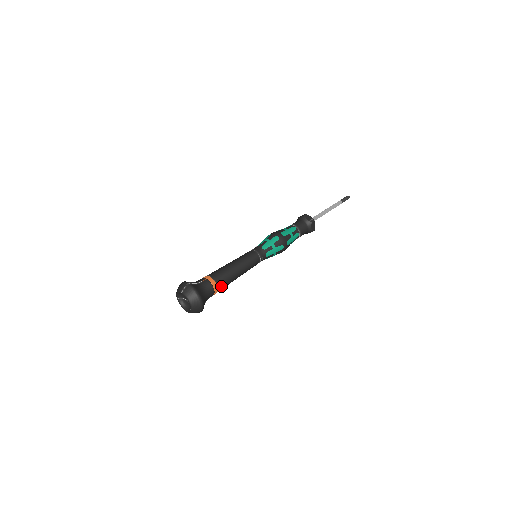
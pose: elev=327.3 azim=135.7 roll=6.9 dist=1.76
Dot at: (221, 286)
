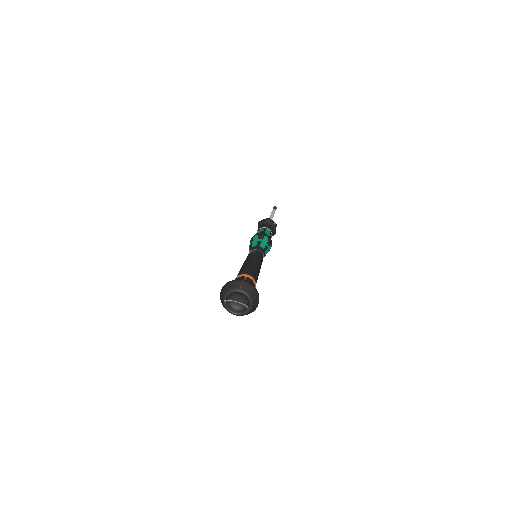
Dot at: occluded
